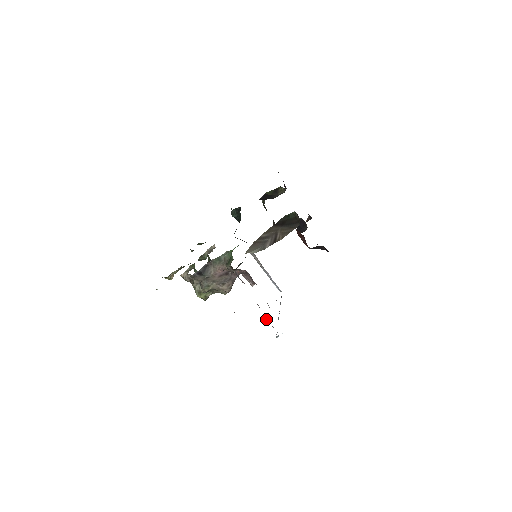
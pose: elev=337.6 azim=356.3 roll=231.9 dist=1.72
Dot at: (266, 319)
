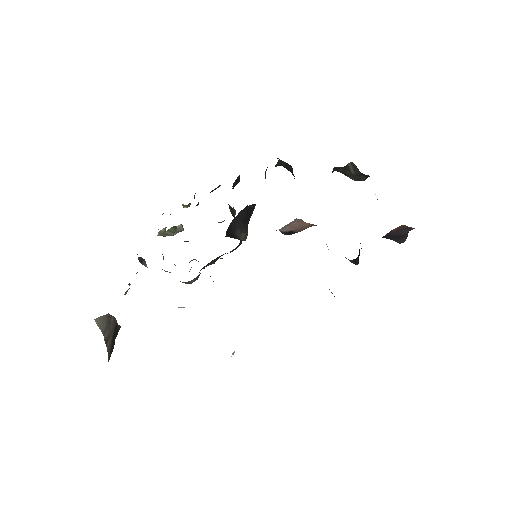
Dot at: occluded
